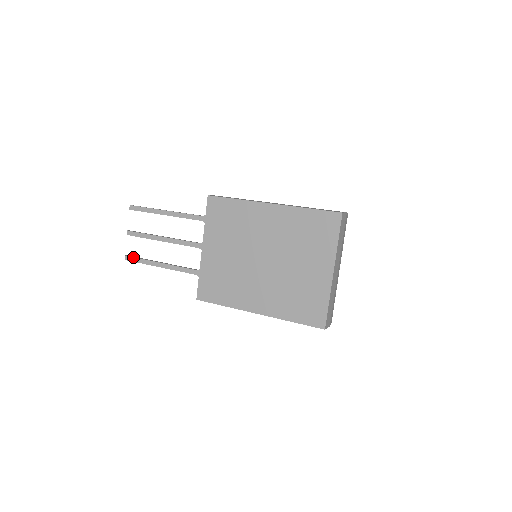
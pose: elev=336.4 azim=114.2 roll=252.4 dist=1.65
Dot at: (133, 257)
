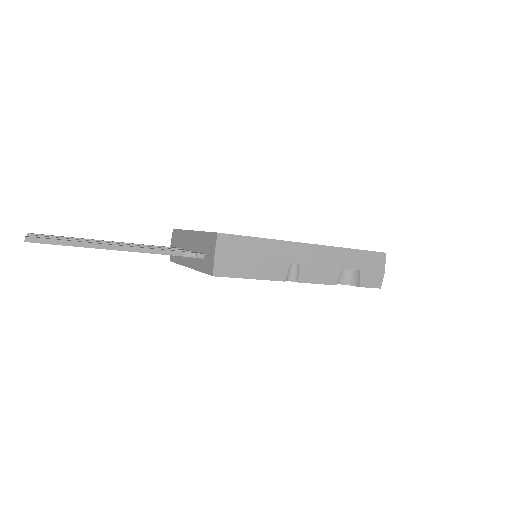
Dot at: (46, 238)
